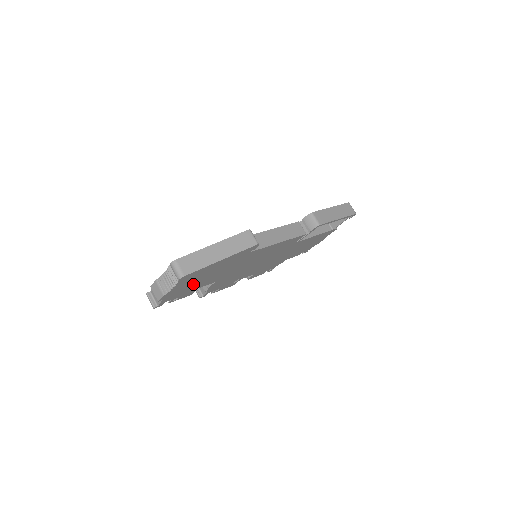
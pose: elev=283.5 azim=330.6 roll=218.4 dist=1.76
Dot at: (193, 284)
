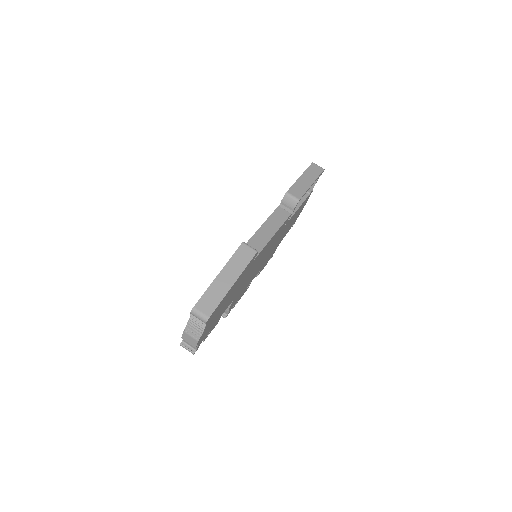
Dot at: (217, 316)
